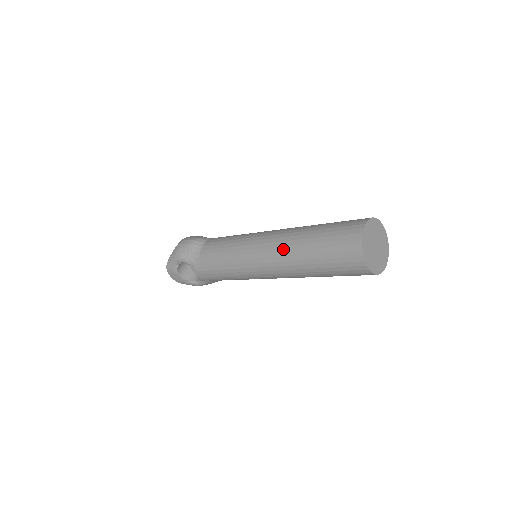
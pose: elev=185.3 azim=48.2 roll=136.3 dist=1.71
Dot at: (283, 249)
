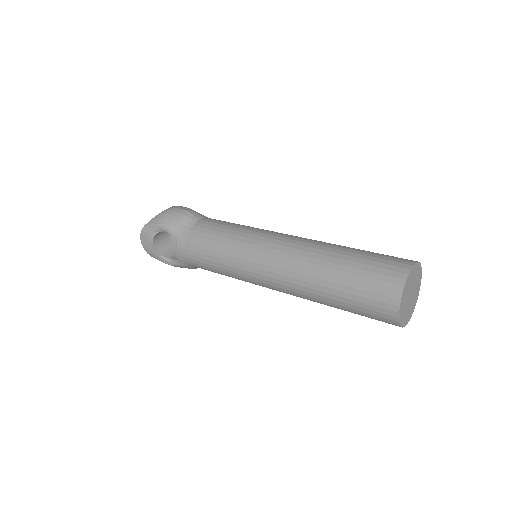
Dot at: (301, 259)
